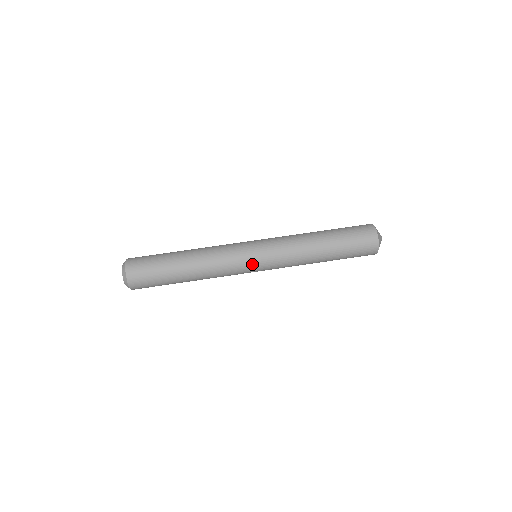
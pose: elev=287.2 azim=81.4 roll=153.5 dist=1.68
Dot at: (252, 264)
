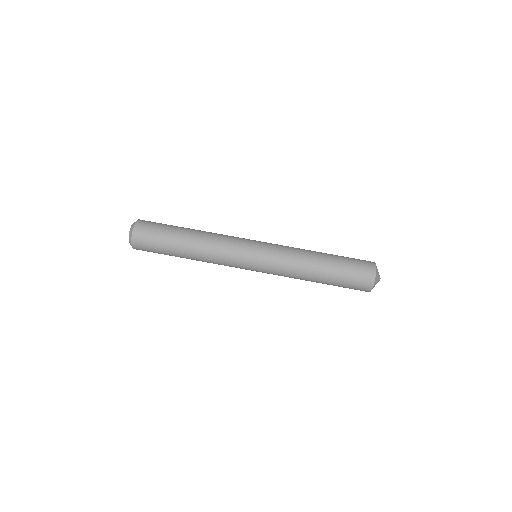
Dot at: (248, 265)
